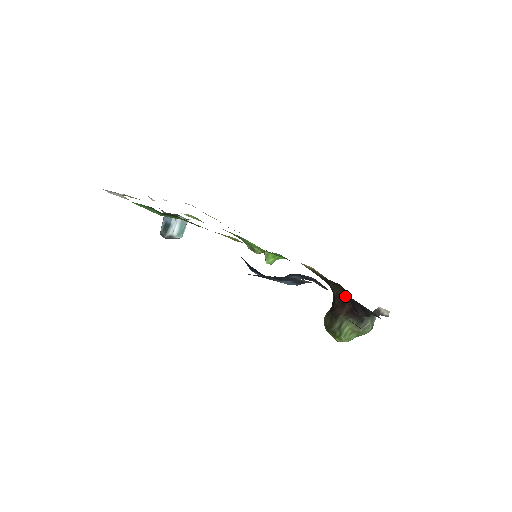
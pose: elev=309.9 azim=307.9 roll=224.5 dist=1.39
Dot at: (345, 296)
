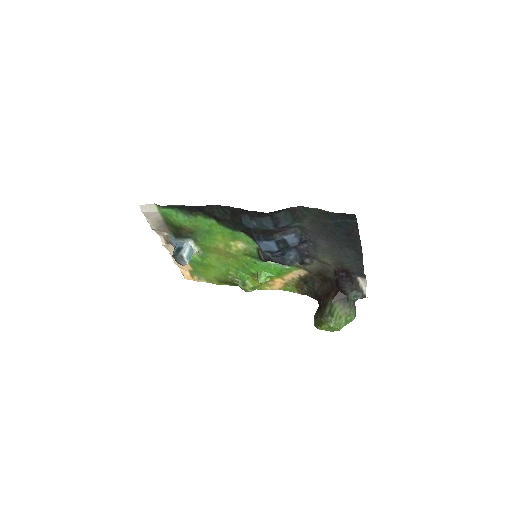
Dot at: (329, 288)
